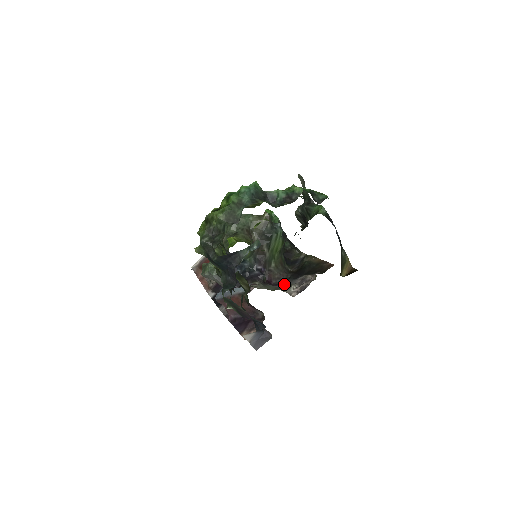
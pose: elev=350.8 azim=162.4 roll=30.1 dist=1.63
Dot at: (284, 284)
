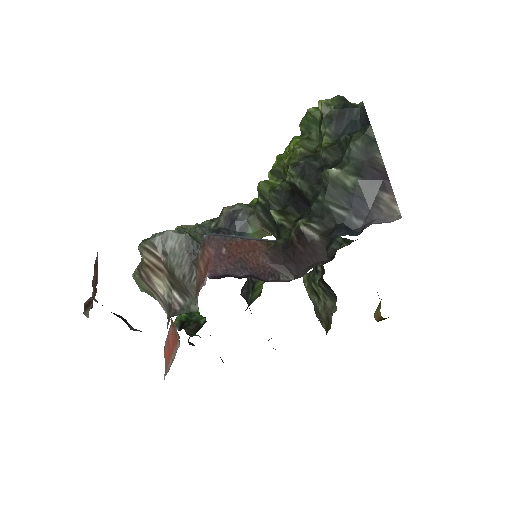
Dot at: occluded
